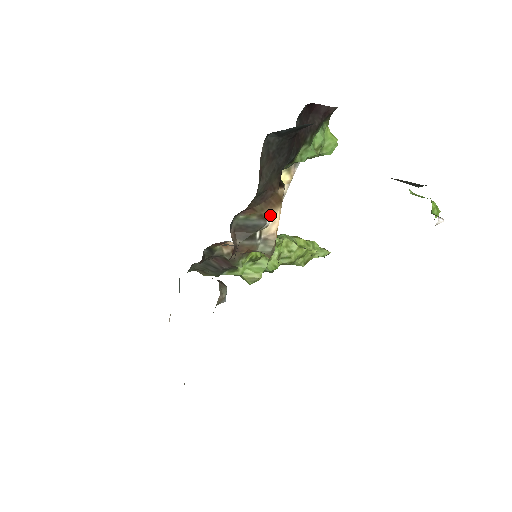
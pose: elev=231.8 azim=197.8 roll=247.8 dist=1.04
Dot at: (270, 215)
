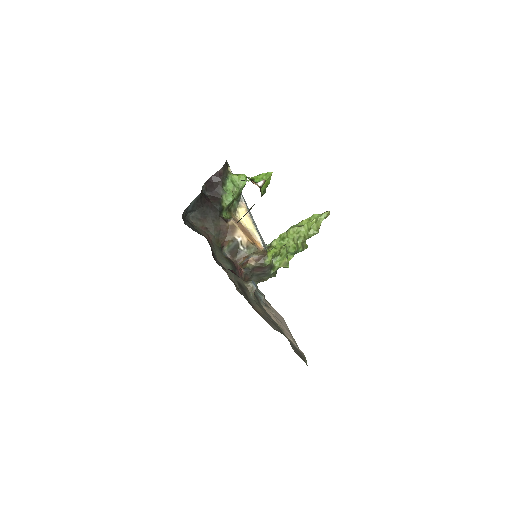
Dot at: (237, 236)
